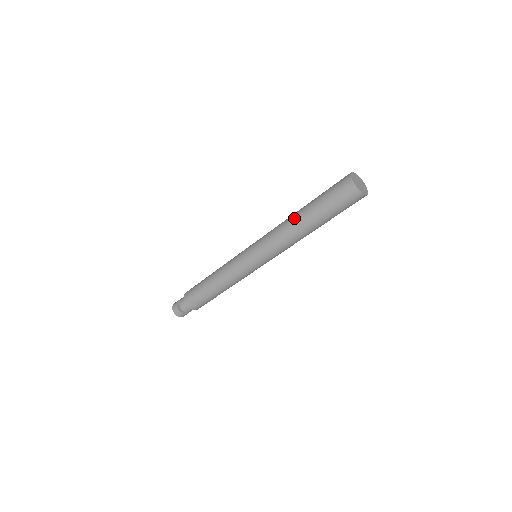
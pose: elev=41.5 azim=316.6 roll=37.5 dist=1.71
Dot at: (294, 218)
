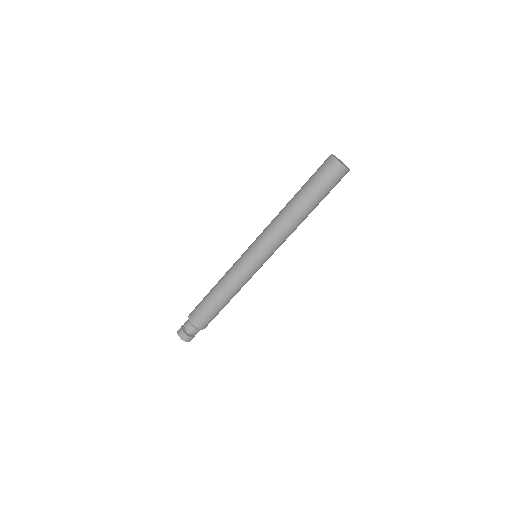
Dot at: (287, 206)
